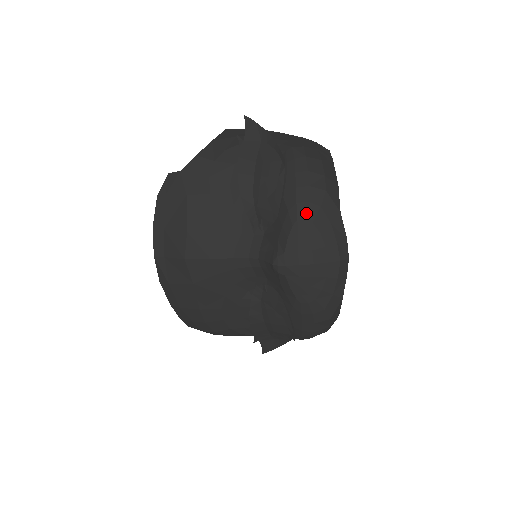
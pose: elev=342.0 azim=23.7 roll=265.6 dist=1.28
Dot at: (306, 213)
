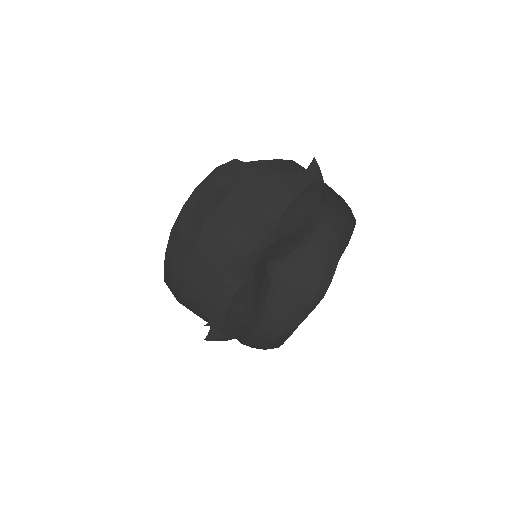
Dot at: (316, 243)
